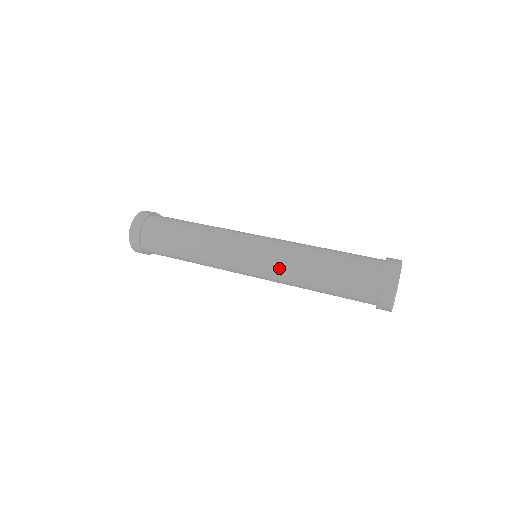
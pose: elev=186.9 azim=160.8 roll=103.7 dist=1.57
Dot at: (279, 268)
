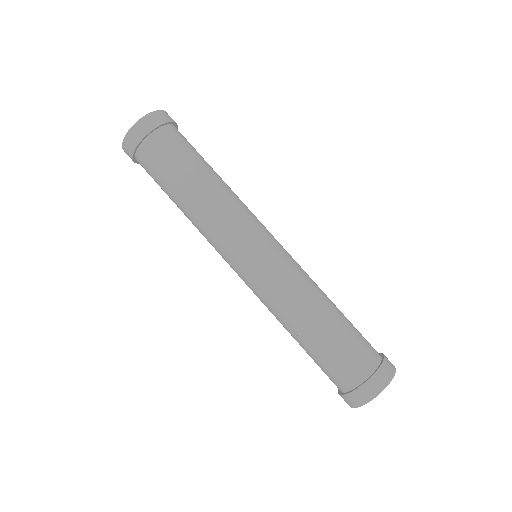
Dot at: (264, 303)
